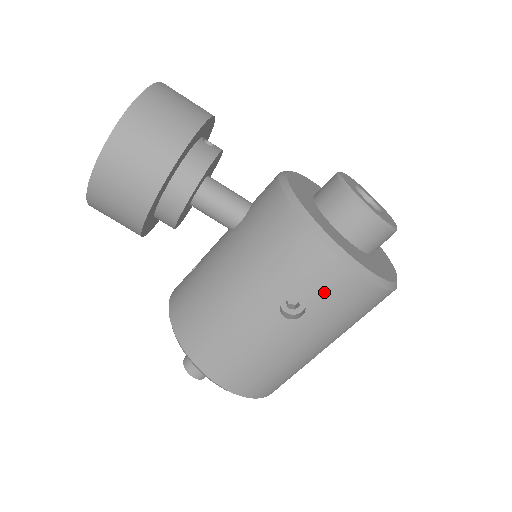
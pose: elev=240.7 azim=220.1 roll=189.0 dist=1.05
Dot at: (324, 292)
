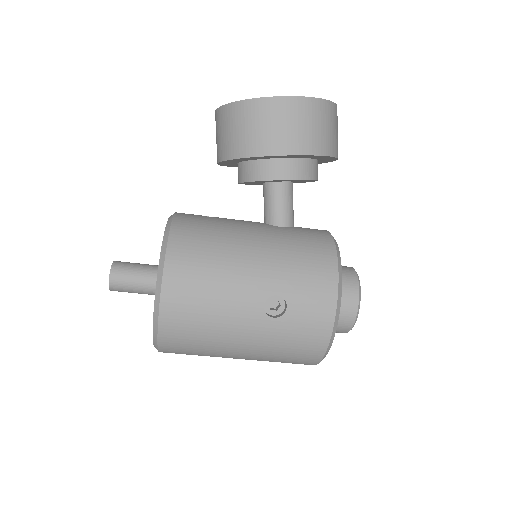
Dot at: (304, 318)
